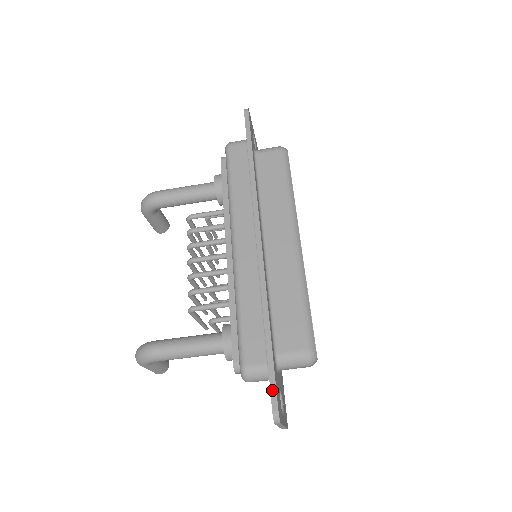
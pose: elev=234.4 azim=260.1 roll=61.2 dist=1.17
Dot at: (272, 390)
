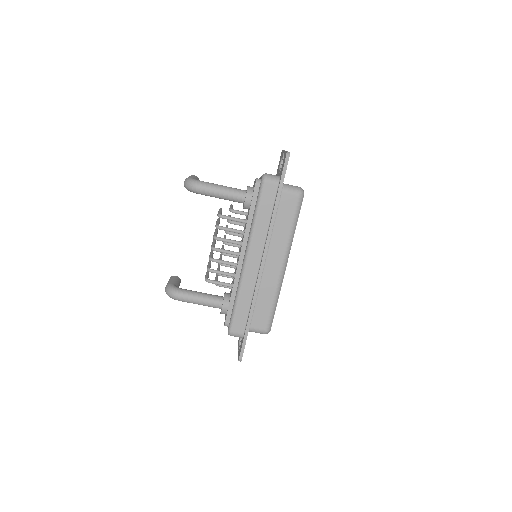
Dot at: (242, 349)
